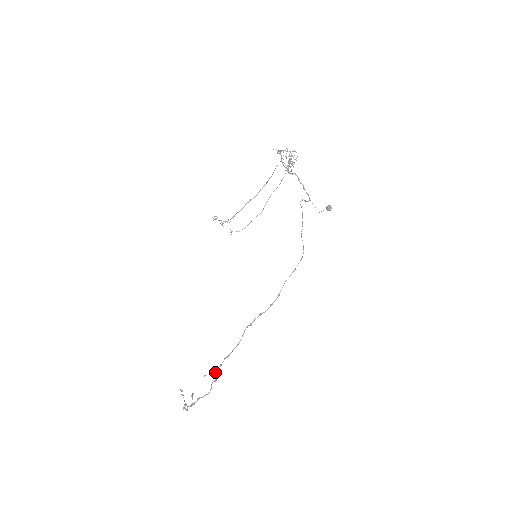
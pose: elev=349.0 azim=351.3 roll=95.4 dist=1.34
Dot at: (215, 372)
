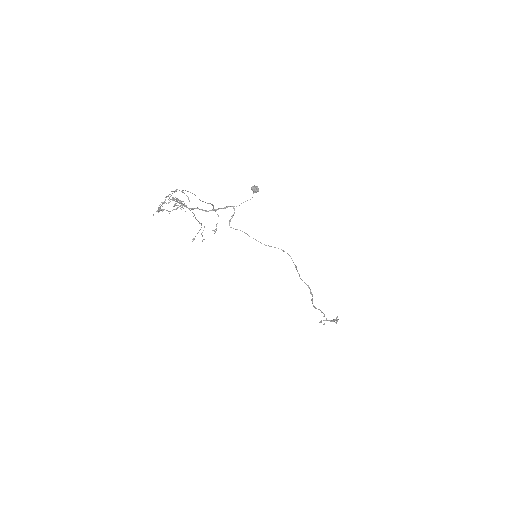
Dot at: occluded
